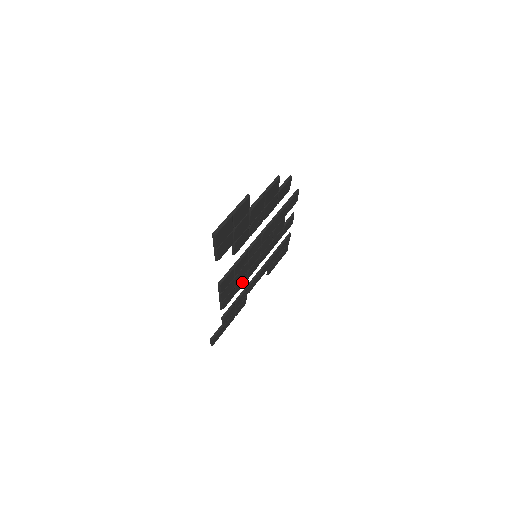
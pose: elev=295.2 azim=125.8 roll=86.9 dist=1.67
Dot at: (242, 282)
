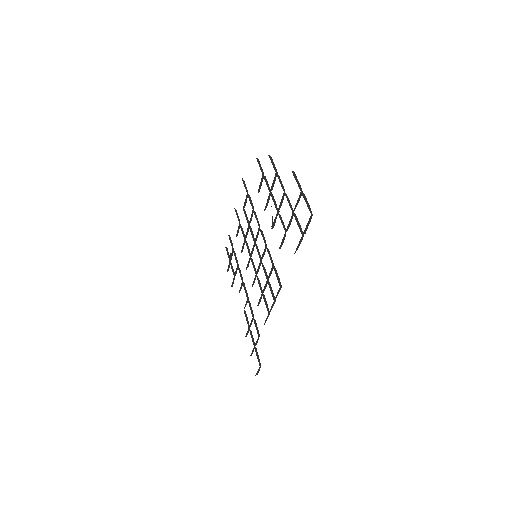
Dot at: occluded
